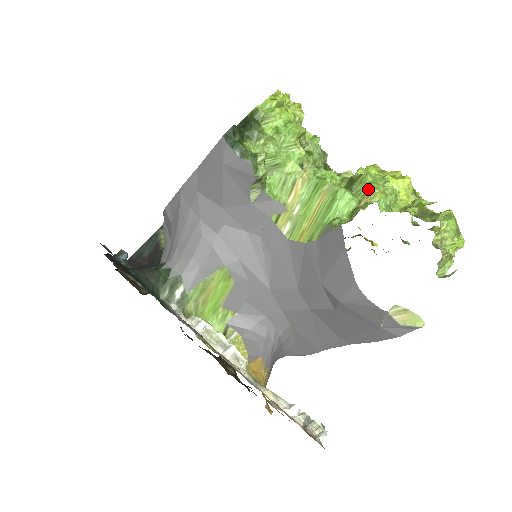
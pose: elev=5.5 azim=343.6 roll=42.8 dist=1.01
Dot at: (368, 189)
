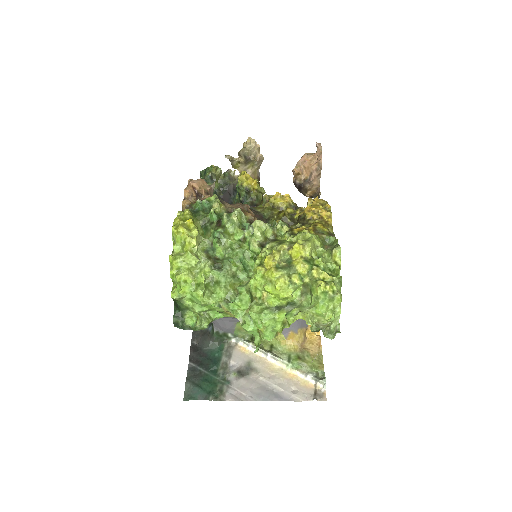
Dot at: (256, 326)
